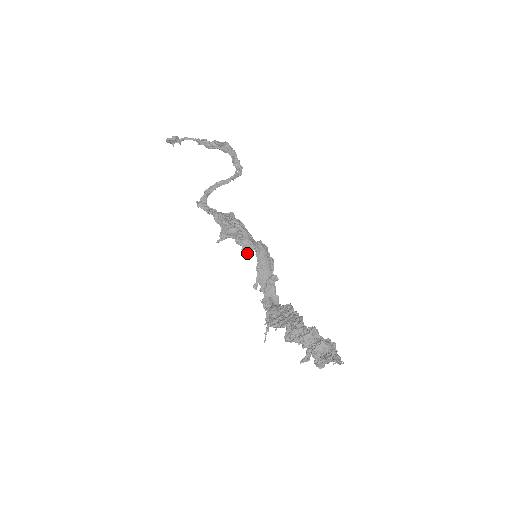
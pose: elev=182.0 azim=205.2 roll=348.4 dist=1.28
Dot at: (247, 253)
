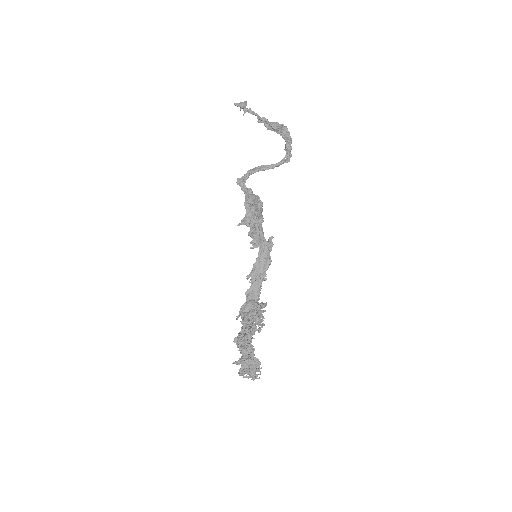
Dot at: (253, 248)
